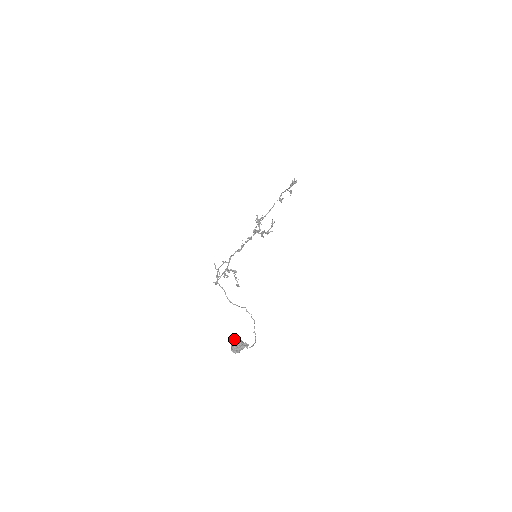
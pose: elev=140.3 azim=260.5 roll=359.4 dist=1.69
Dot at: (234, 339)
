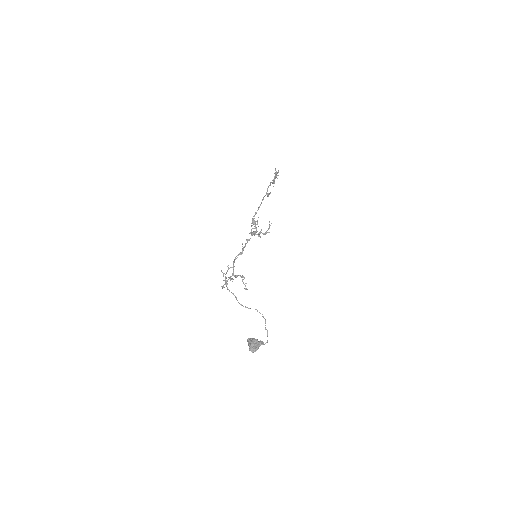
Dot at: (251, 340)
